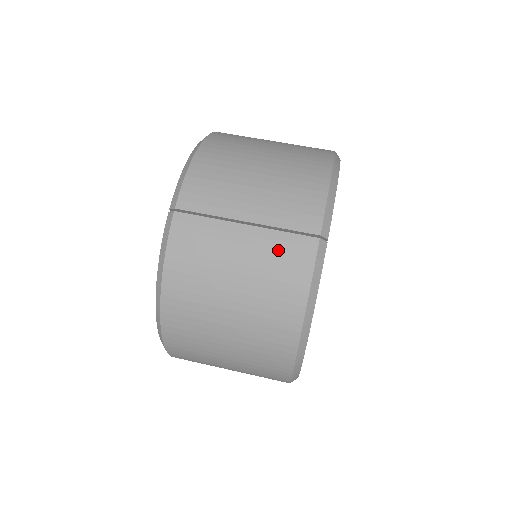
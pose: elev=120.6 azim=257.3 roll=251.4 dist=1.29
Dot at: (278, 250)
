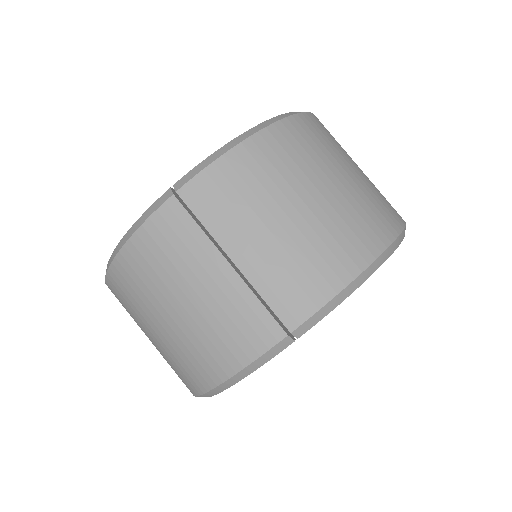
Dot at: (241, 313)
